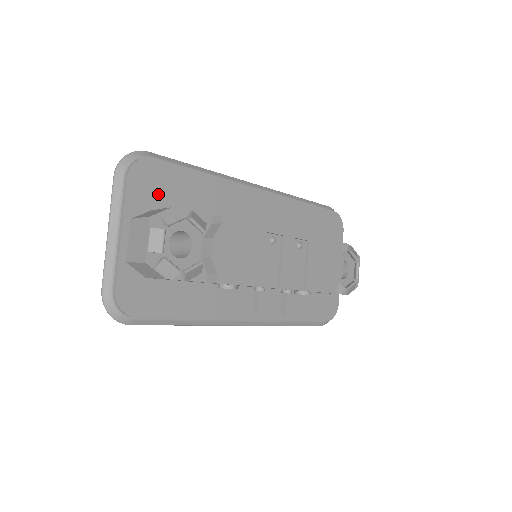
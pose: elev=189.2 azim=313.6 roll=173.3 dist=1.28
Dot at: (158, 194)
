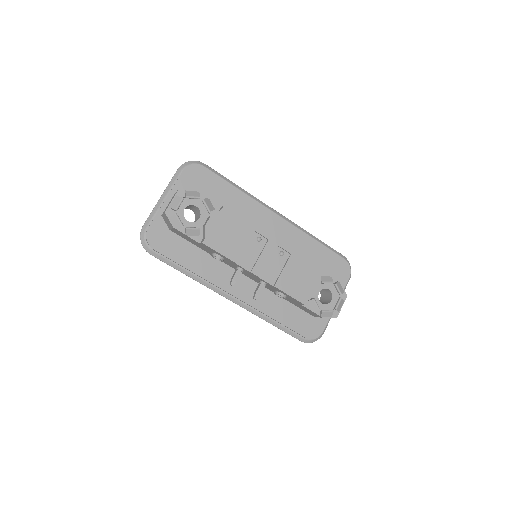
Dot at: (199, 187)
